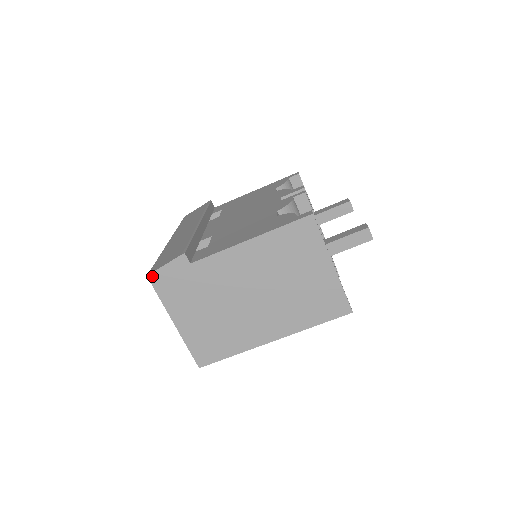
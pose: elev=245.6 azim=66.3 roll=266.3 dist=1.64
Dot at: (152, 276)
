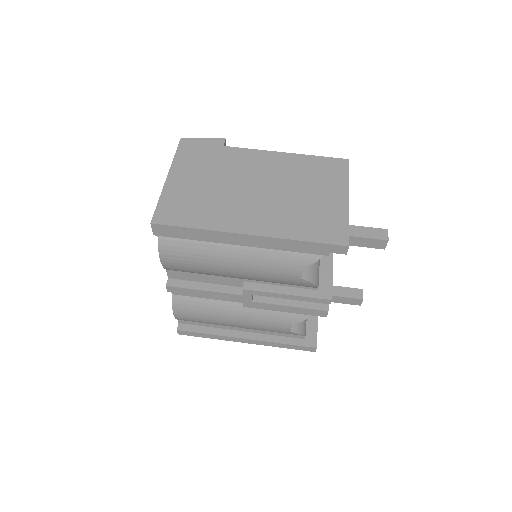
Dot at: (185, 140)
